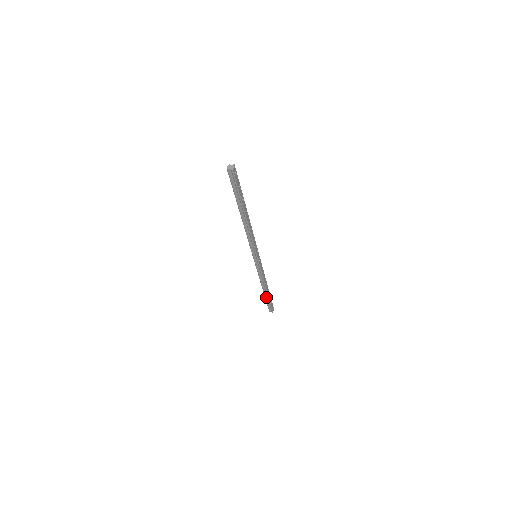
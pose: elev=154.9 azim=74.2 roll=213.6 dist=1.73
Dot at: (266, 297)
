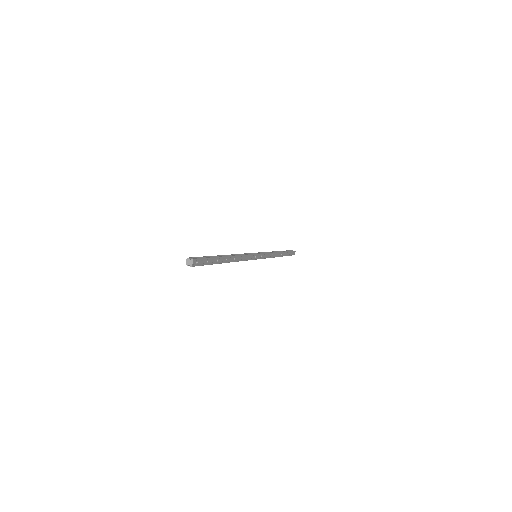
Dot at: occluded
